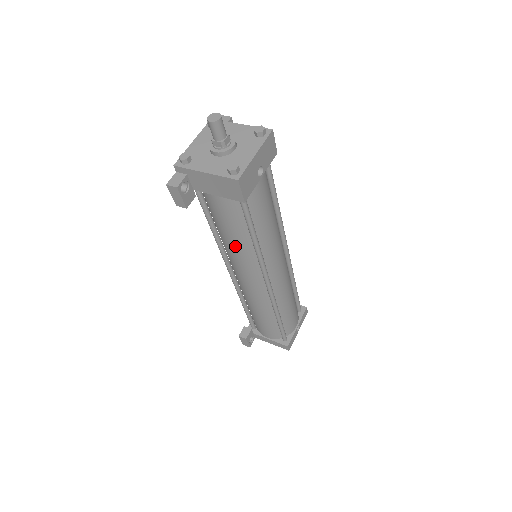
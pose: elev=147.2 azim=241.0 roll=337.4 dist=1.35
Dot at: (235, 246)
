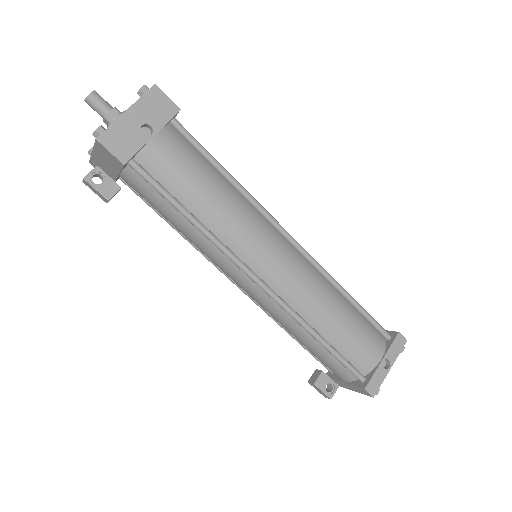
Dot at: (189, 237)
